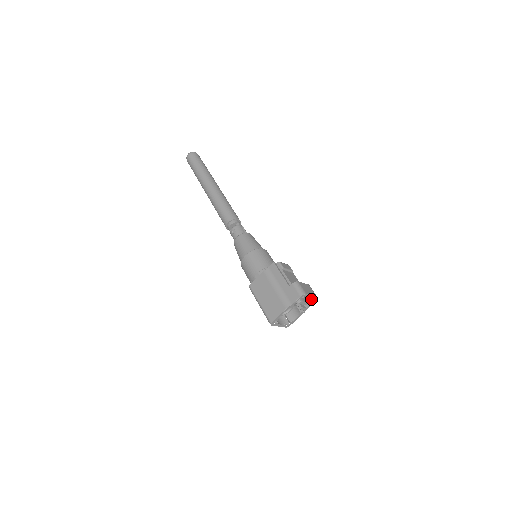
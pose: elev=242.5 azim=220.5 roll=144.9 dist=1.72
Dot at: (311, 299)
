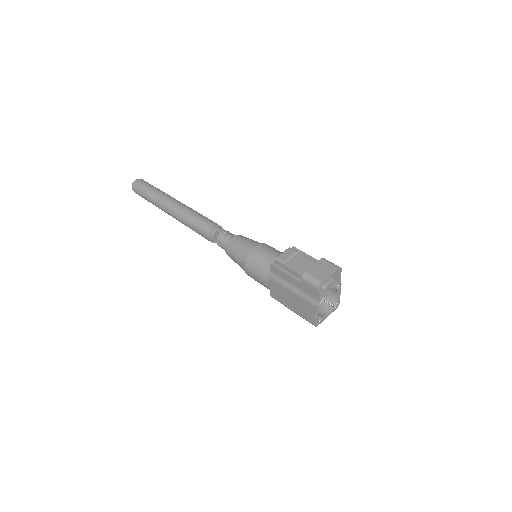
Dot at: occluded
